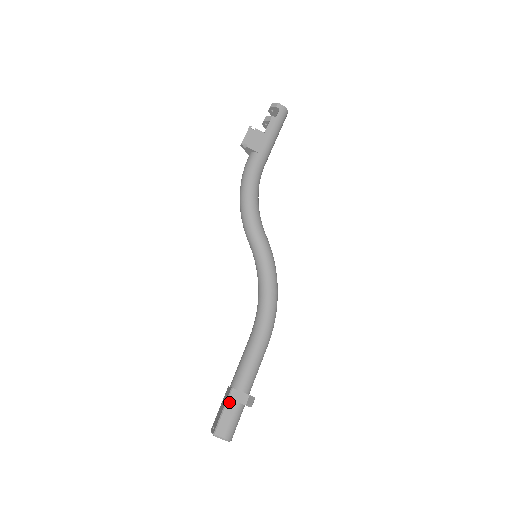
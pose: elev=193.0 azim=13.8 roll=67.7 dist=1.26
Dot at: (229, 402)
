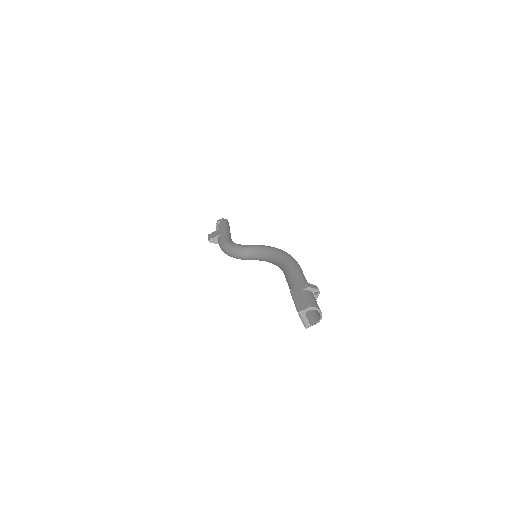
Dot at: (294, 295)
